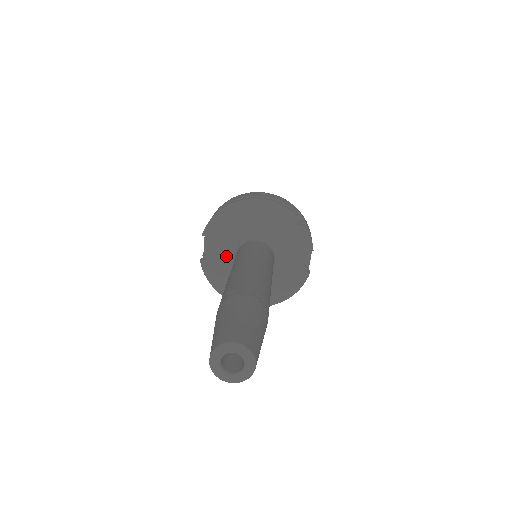
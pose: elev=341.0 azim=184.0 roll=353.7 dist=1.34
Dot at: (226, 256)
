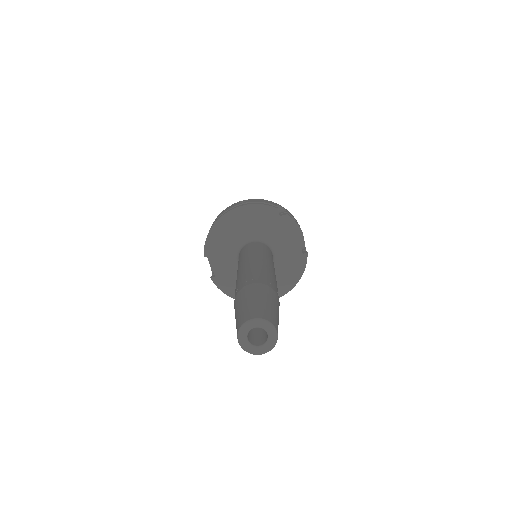
Dot at: (231, 266)
